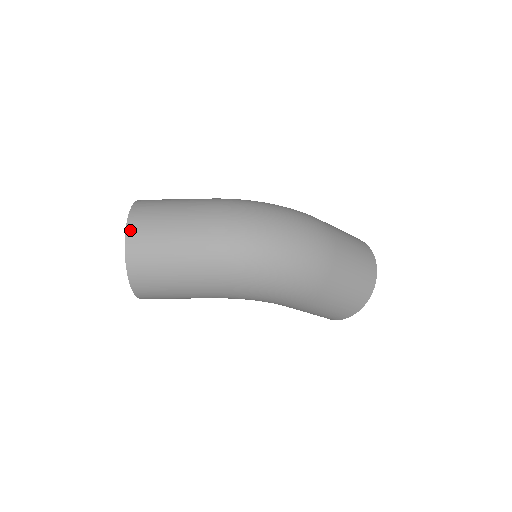
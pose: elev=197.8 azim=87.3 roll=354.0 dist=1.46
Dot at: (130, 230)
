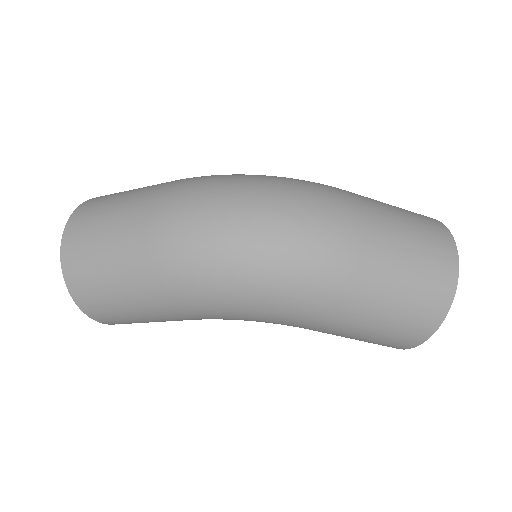
Dot at: (67, 232)
